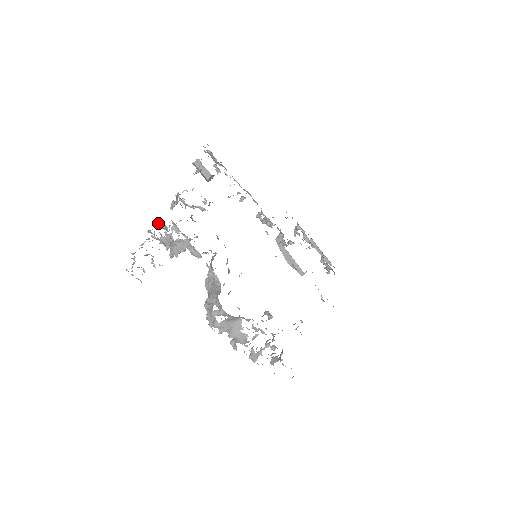
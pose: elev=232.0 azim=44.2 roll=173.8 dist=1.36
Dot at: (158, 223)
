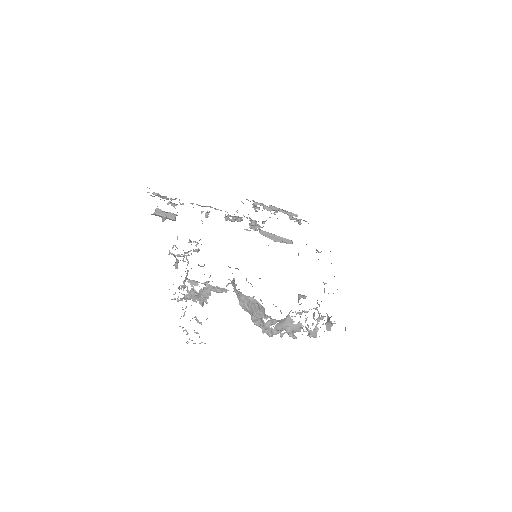
Dot at: occluded
